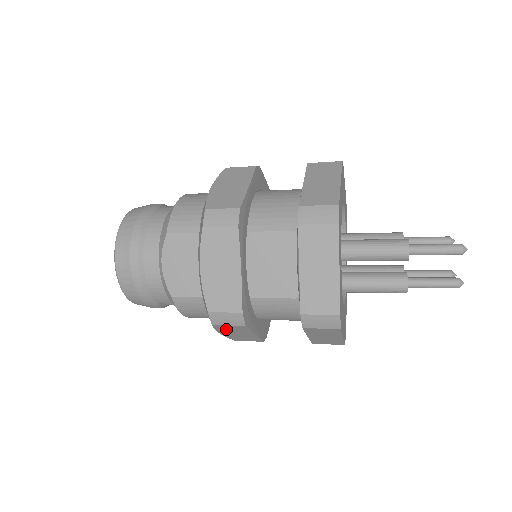
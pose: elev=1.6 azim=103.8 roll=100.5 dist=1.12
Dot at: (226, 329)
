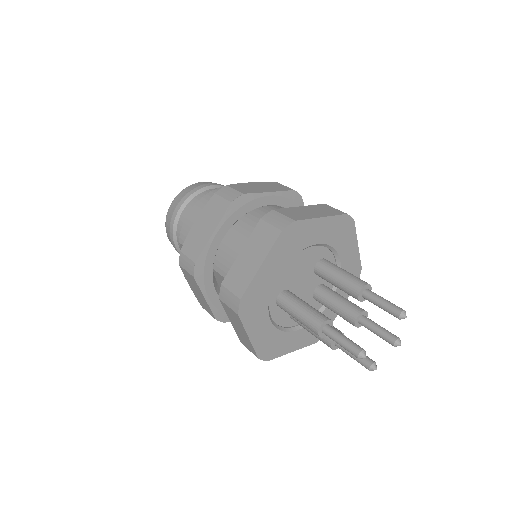
Dot at: occluded
